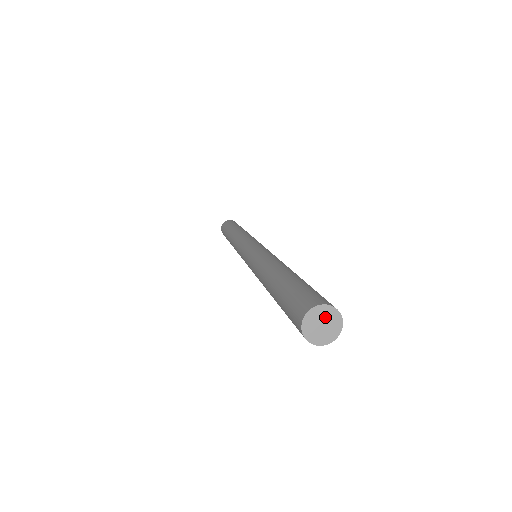
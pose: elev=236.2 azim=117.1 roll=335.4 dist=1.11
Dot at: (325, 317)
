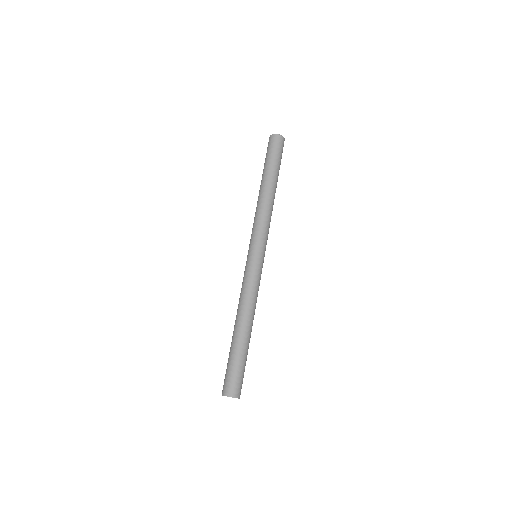
Dot at: occluded
